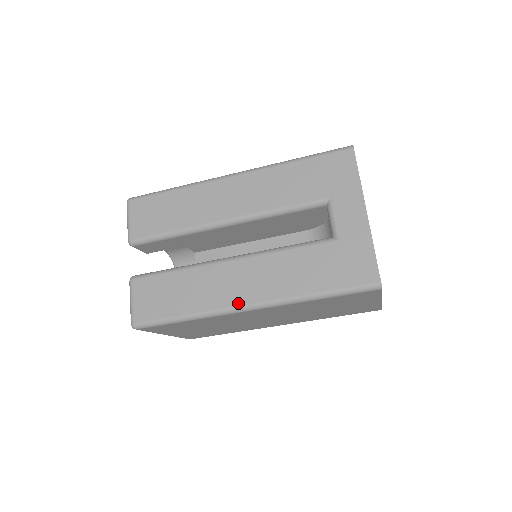
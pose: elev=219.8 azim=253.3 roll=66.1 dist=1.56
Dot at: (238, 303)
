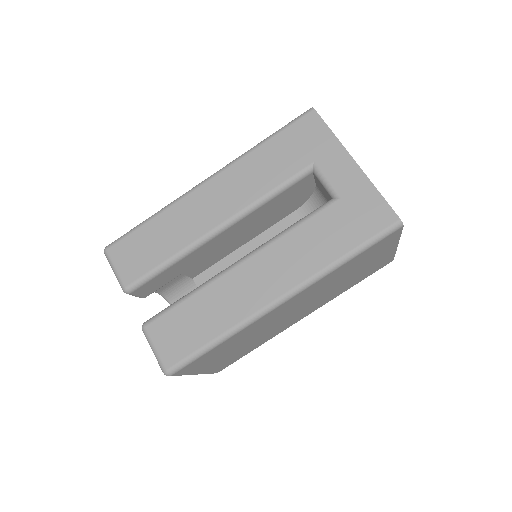
Dot at: (269, 300)
